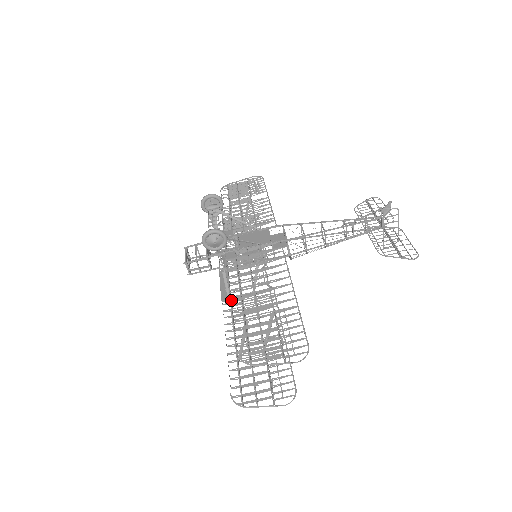
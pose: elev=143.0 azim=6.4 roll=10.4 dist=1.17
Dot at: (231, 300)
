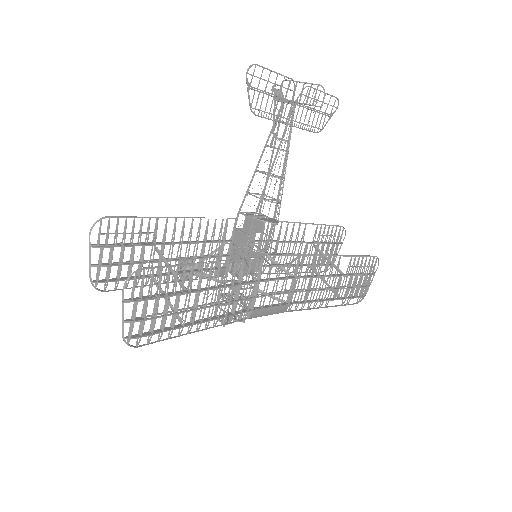
Dot at: (251, 309)
